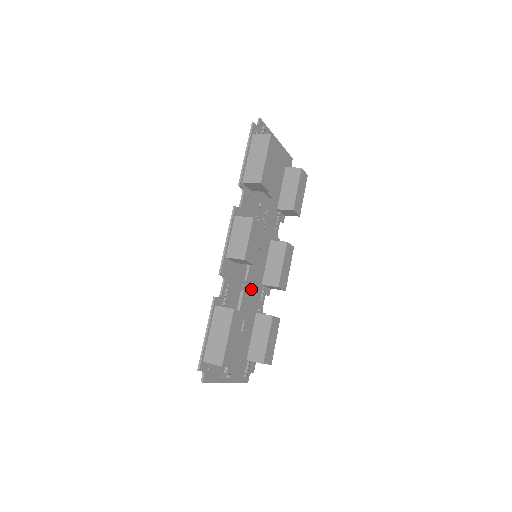
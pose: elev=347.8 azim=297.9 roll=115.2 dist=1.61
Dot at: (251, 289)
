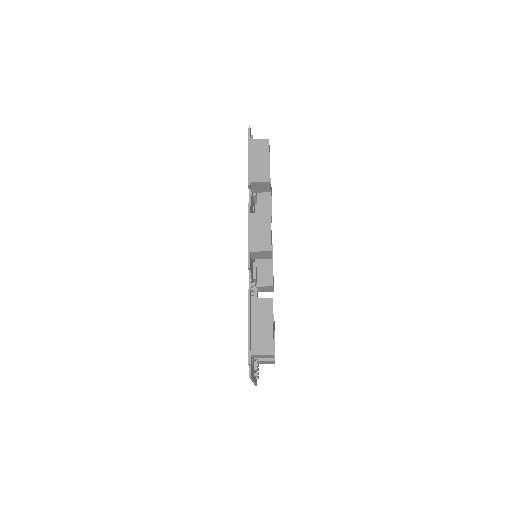
Dot at: occluded
